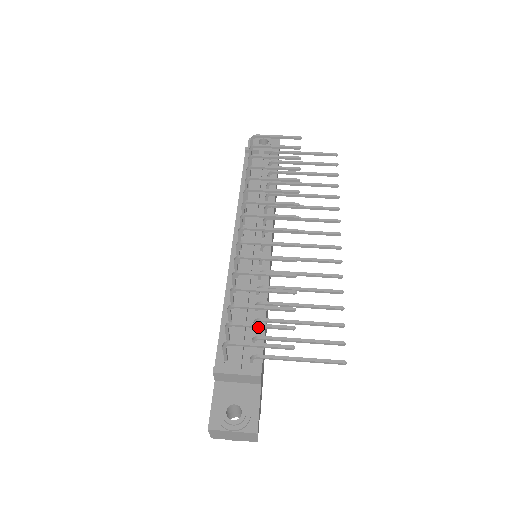
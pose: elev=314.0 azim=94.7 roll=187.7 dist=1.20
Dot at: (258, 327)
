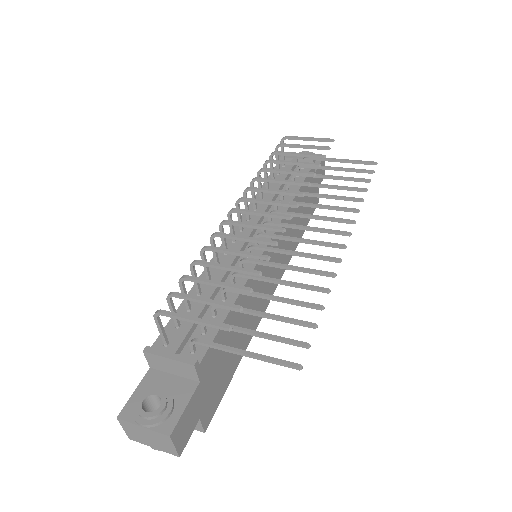
Dot at: (200, 301)
